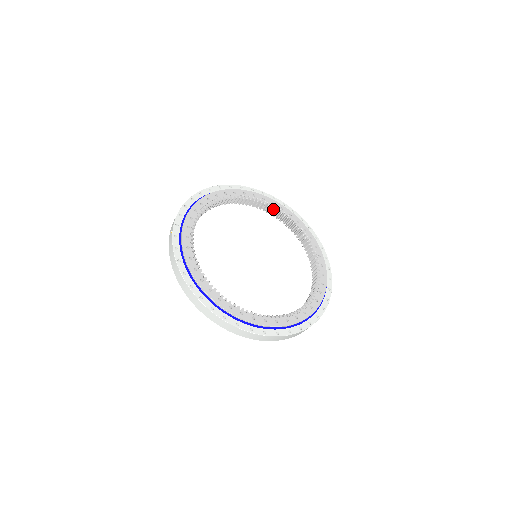
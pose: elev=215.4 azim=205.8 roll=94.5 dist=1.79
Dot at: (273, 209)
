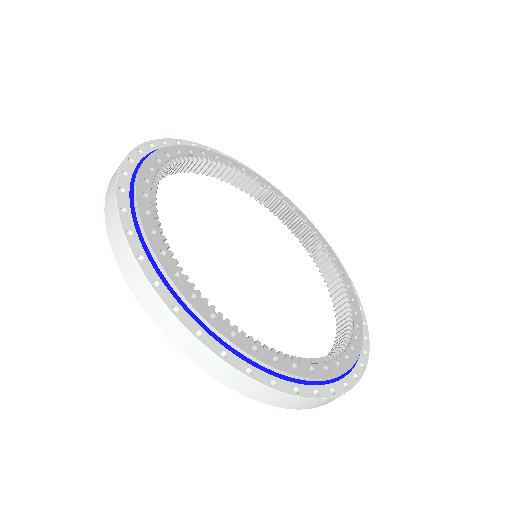
Dot at: (321, 252)
